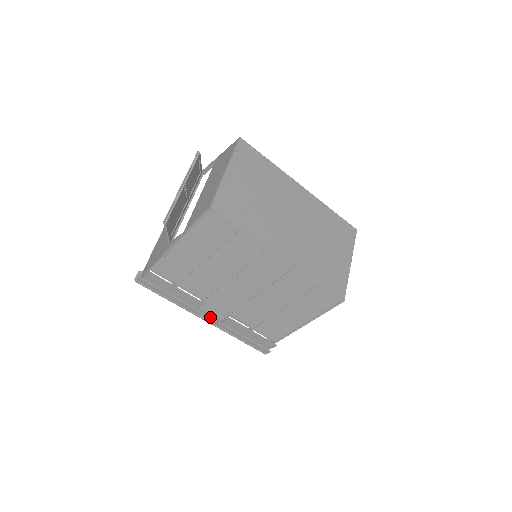
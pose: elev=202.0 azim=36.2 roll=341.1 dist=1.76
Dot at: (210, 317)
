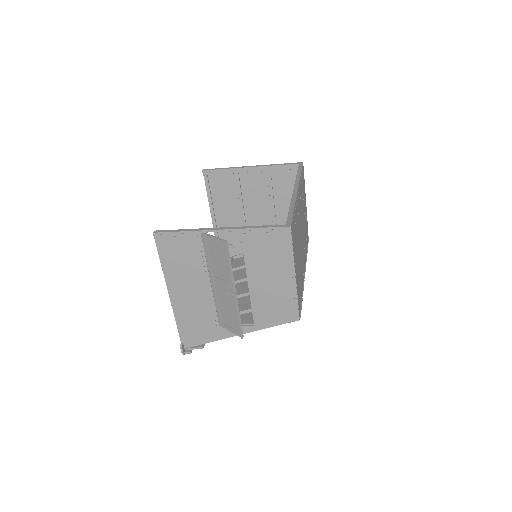
Dot at: occluded
